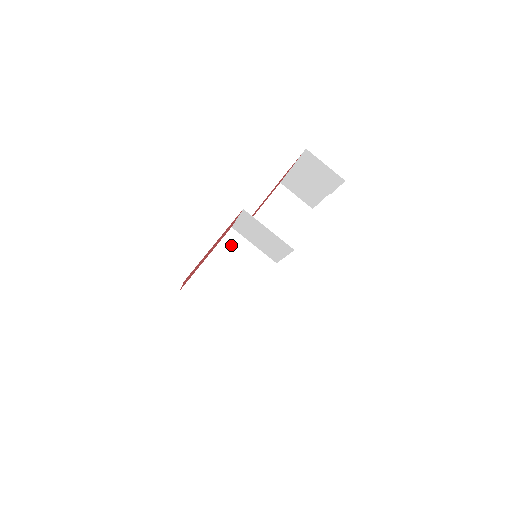
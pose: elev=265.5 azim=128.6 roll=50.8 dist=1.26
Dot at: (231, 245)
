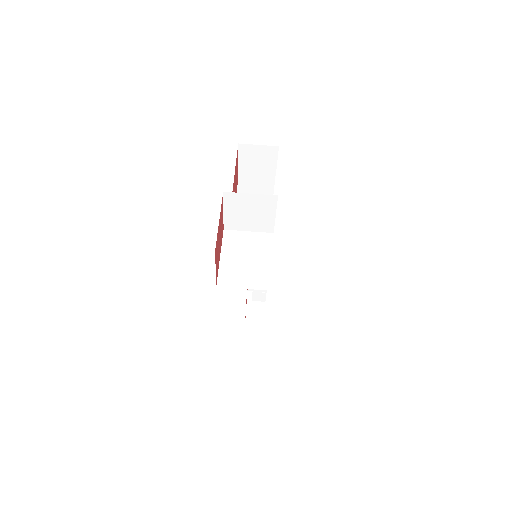
Dot at: (232, 240)
